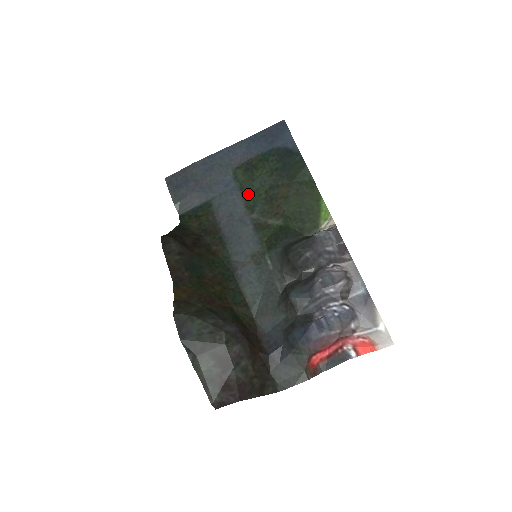
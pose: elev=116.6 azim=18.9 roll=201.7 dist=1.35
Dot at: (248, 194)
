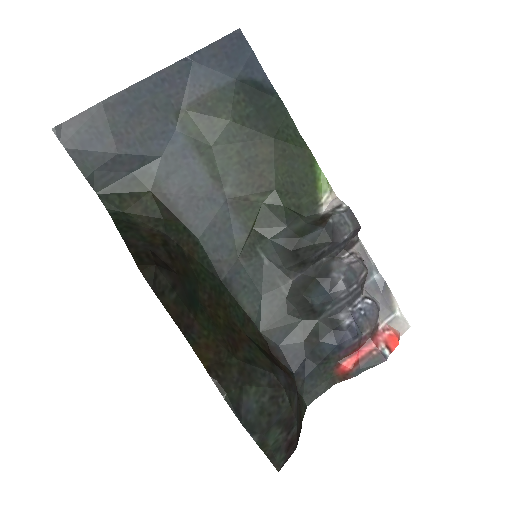
Dot at: (211, 156)
